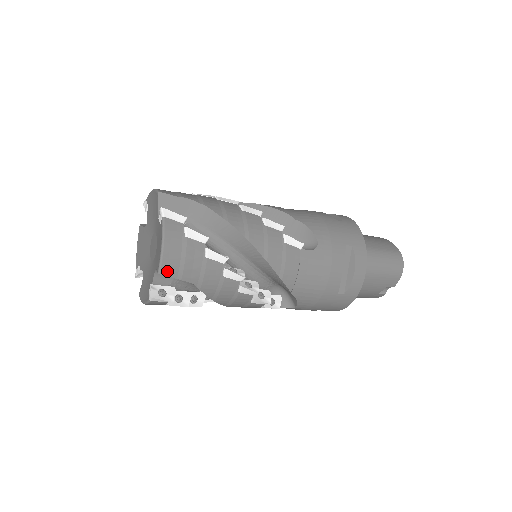
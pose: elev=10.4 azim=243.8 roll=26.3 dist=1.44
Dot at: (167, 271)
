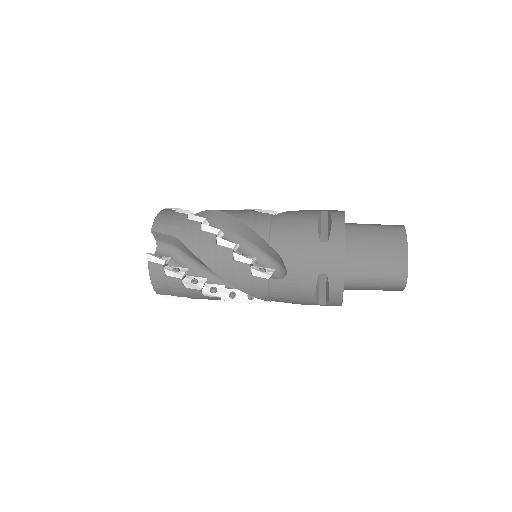
Dot at: (161, 293)
